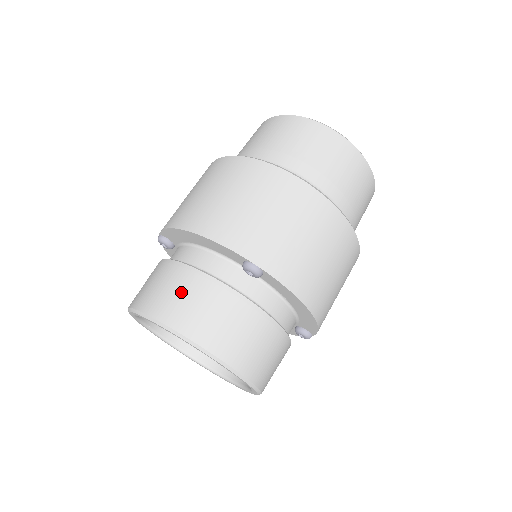
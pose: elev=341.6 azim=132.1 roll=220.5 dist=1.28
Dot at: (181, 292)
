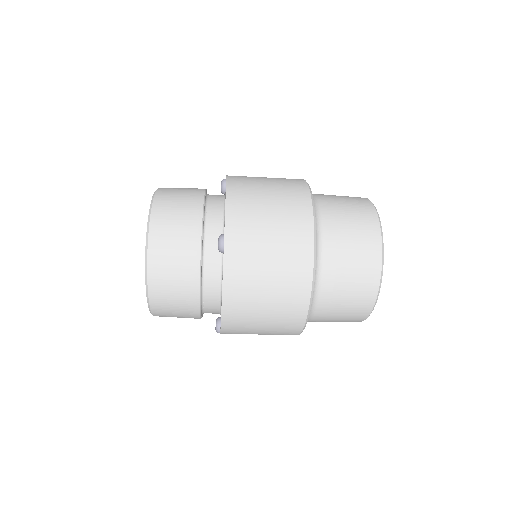
Dot at: (180, 208)
